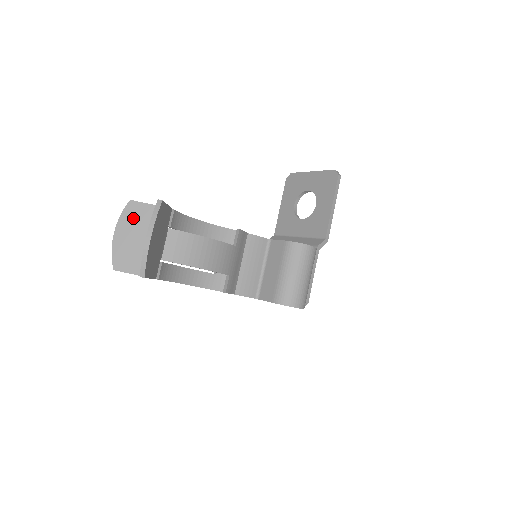
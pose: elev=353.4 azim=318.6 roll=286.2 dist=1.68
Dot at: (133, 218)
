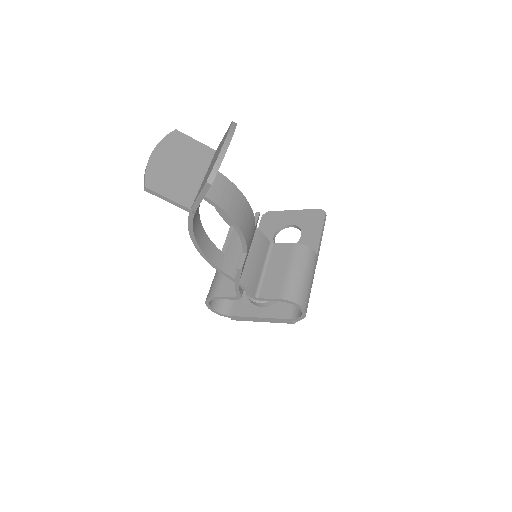
Dot at: (177, 146)
